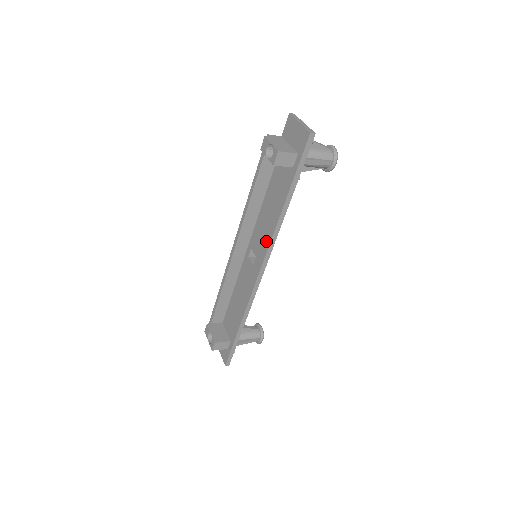
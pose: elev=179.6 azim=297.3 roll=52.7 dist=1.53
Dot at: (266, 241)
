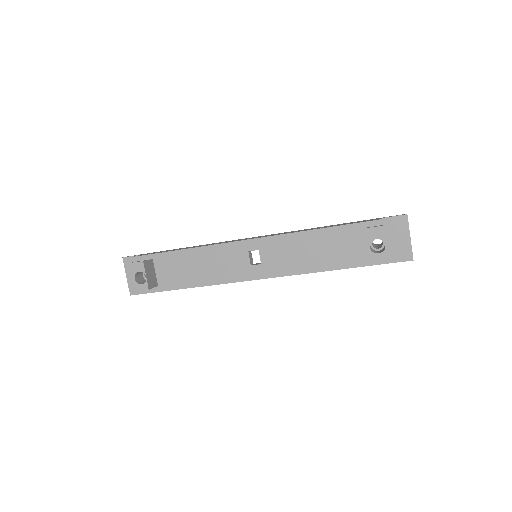
Dot at: (288, 269)
